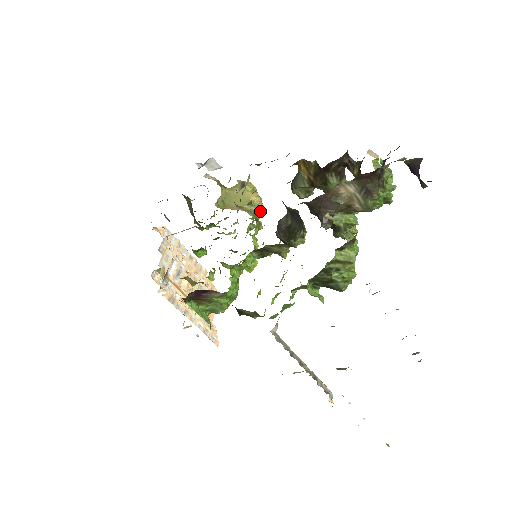
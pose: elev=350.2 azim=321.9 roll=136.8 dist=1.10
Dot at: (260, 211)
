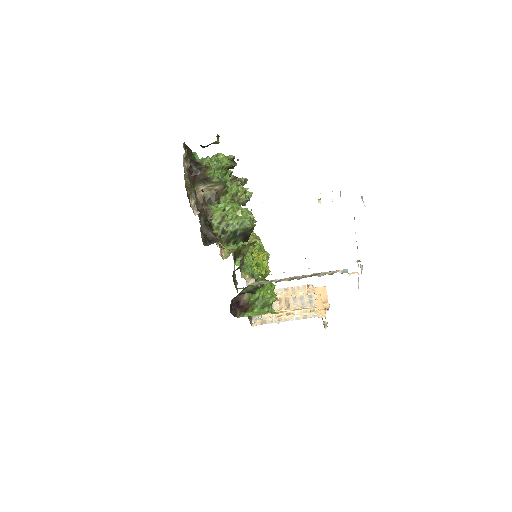
Dot at: occluded
